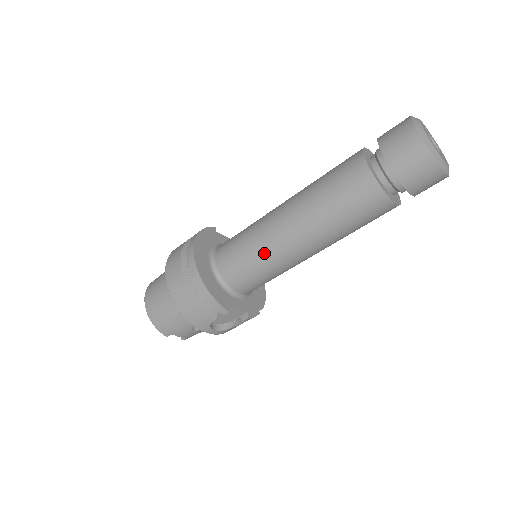
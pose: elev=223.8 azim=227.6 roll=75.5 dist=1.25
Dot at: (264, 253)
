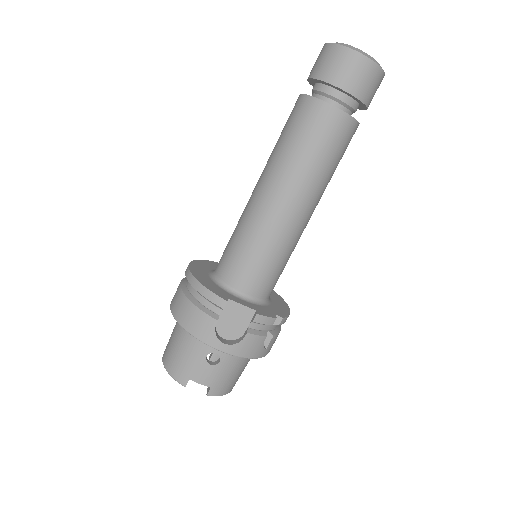
Dot at: (248, 227)
